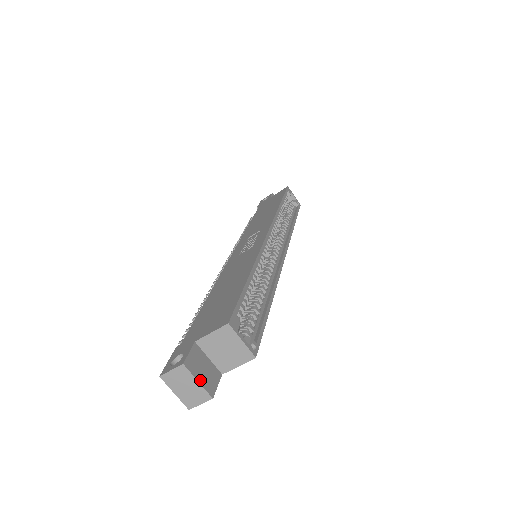
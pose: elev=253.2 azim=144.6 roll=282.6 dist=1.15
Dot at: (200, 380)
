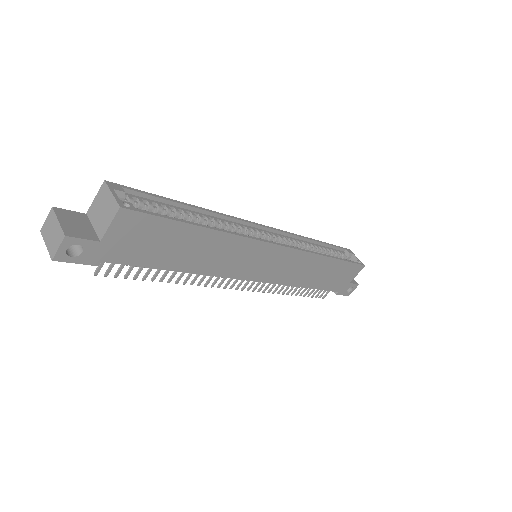
Dot at: (62, 222)
